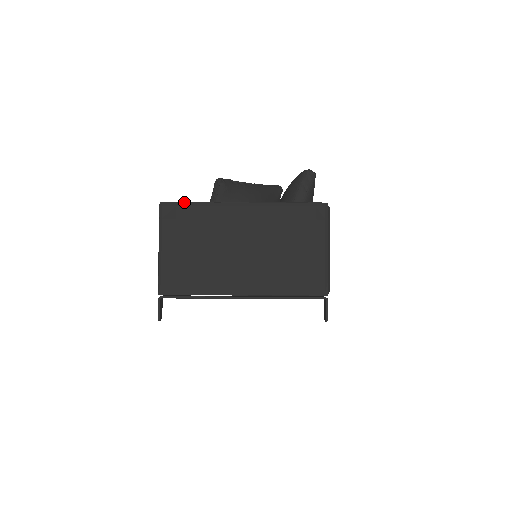
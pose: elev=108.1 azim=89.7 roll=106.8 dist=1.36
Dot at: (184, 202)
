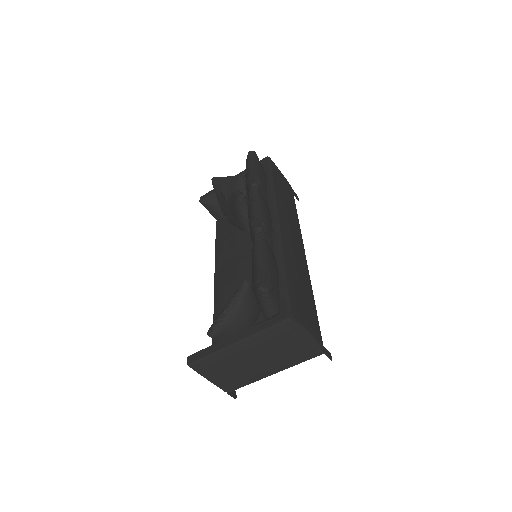
Dot at: (200, 359)
